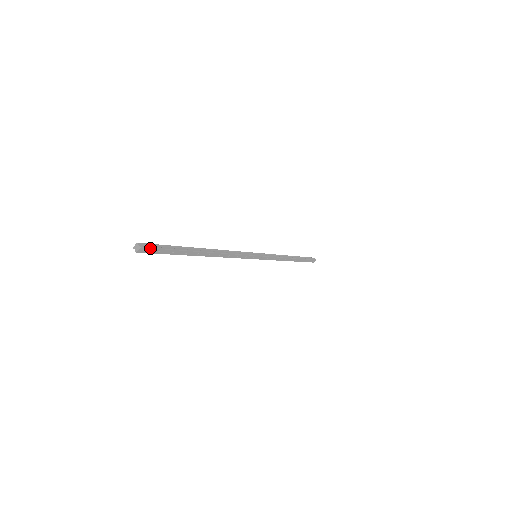
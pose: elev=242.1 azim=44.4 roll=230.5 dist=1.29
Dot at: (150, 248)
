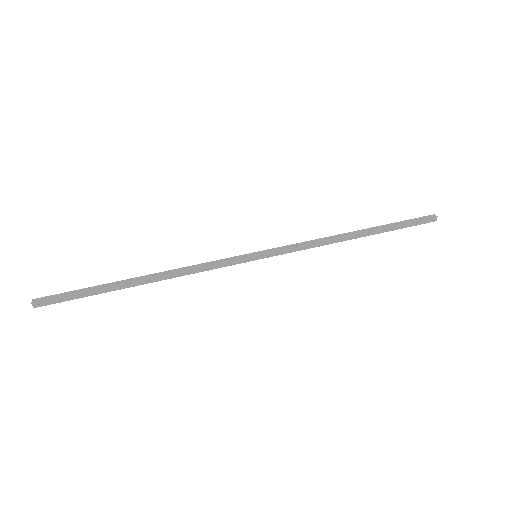
Dot at: (45, 300)
